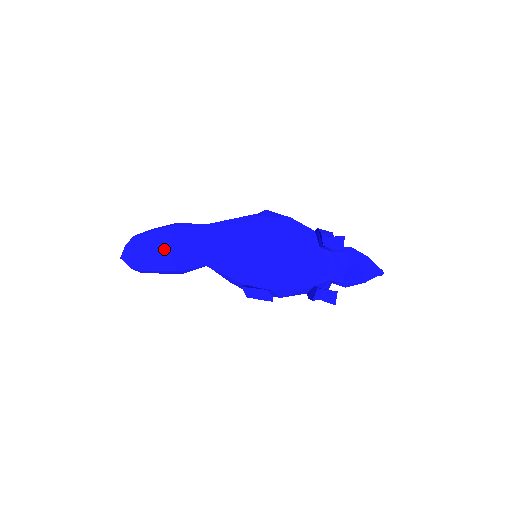
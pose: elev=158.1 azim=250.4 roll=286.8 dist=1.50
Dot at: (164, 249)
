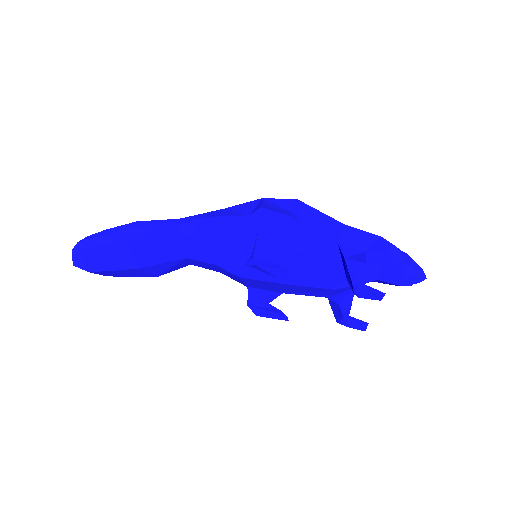
Dot at: (131, 268)
